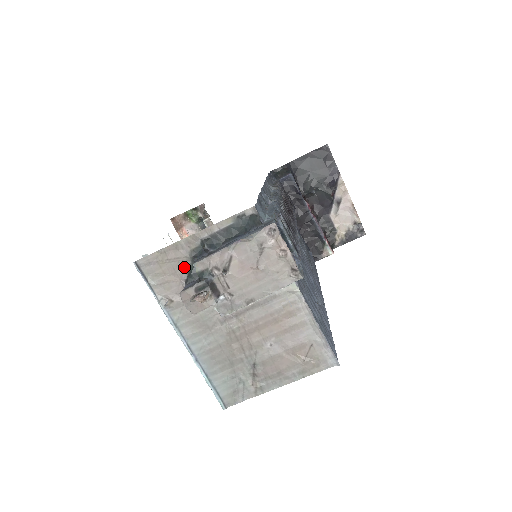
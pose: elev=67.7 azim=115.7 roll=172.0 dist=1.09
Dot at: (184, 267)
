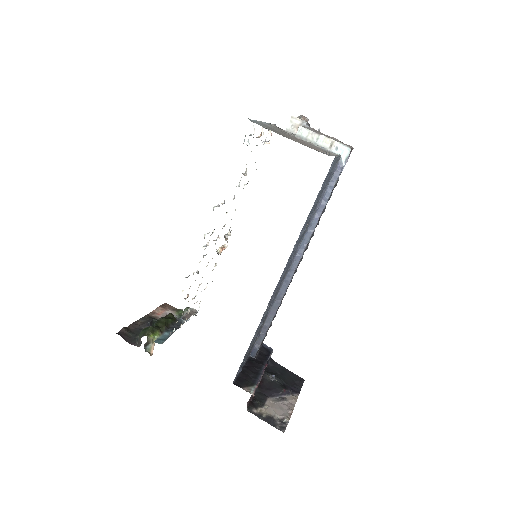
Dot at: occluded
